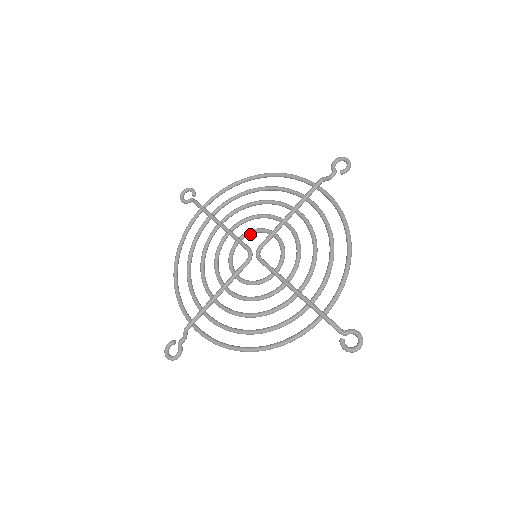
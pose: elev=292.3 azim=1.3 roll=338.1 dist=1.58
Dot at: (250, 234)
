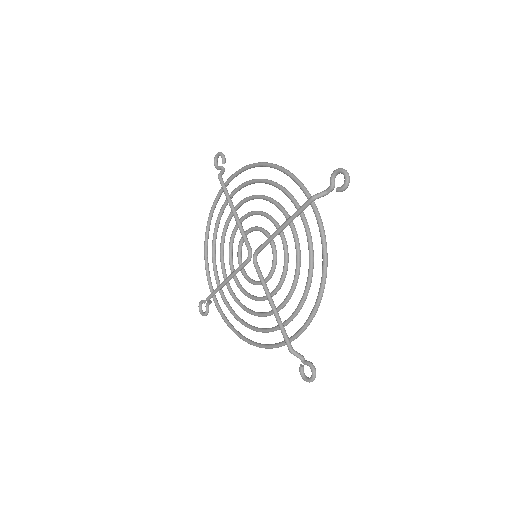
Dot at: (255, 230)
